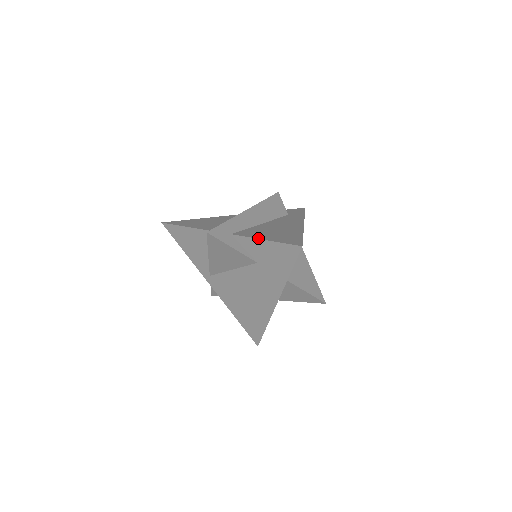
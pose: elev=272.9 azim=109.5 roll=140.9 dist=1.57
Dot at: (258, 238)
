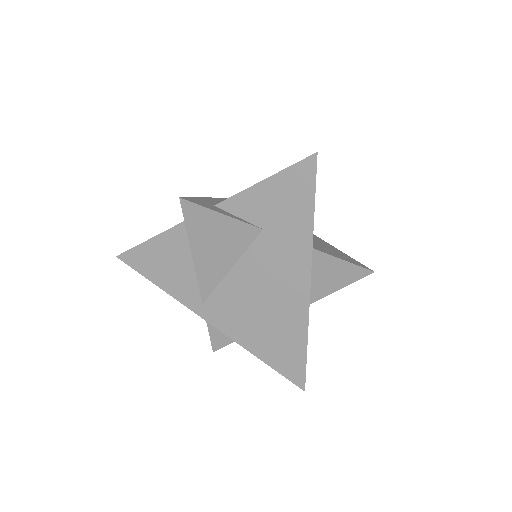
Dot at: occluded
